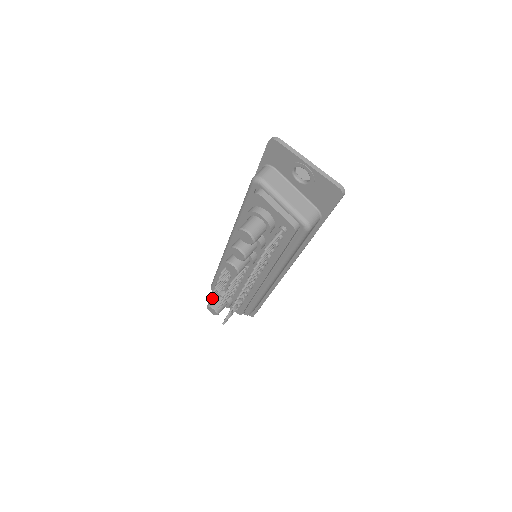
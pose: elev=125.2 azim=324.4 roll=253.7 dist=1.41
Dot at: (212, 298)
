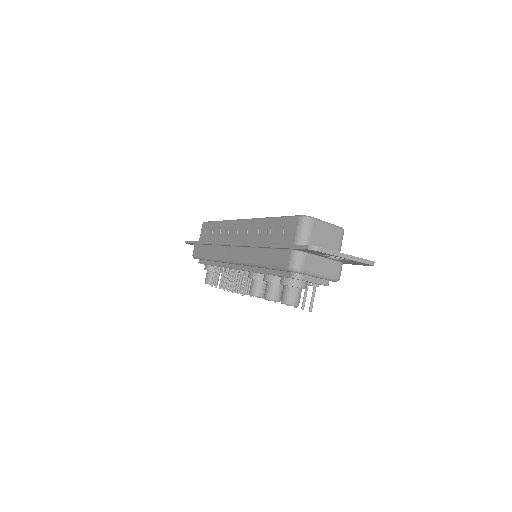
Dot at: (216, 286)
